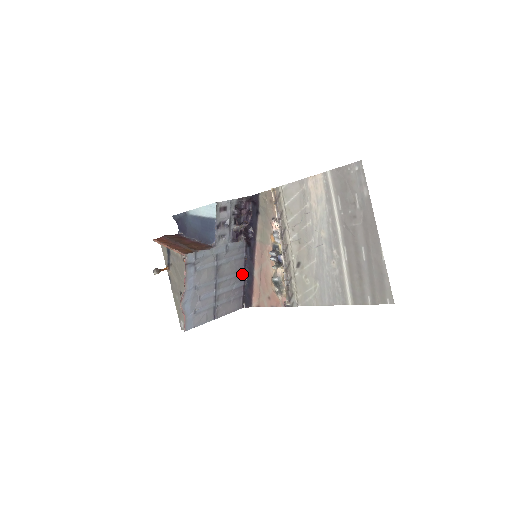
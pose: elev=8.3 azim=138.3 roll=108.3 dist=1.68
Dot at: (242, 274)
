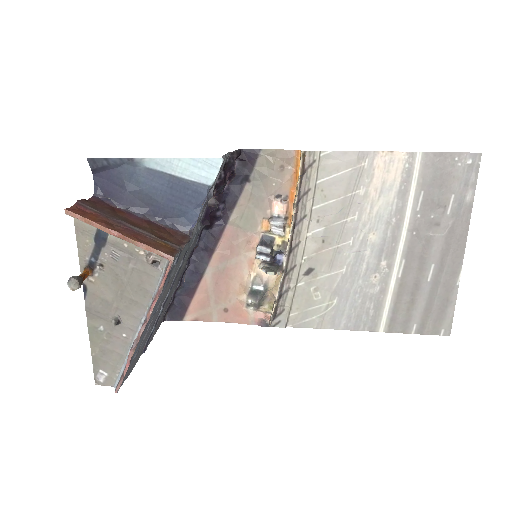
Dot at: occluded
